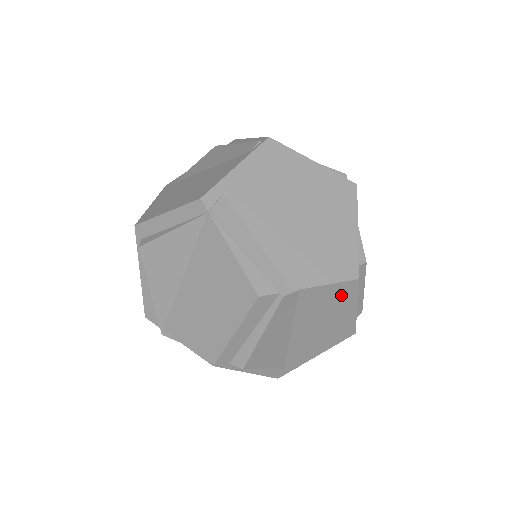
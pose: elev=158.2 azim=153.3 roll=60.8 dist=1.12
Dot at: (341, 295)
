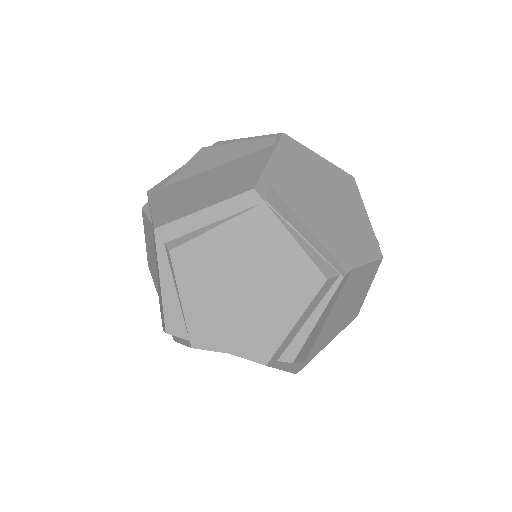
Dot at: (368, 275)
